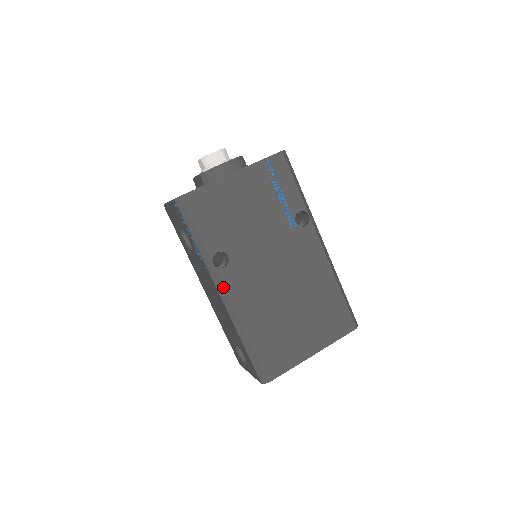
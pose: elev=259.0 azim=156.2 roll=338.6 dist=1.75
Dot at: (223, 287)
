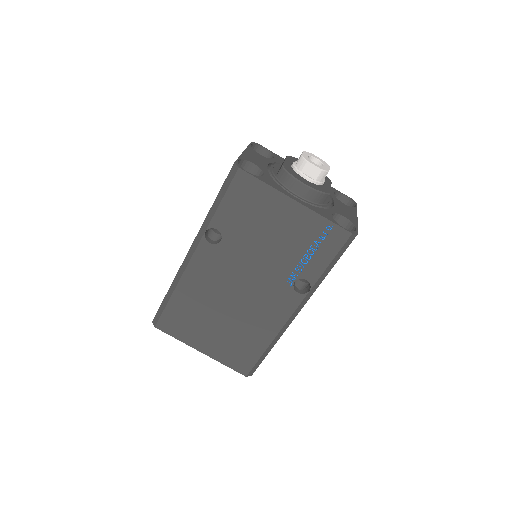
Dot at: (194, 251)
